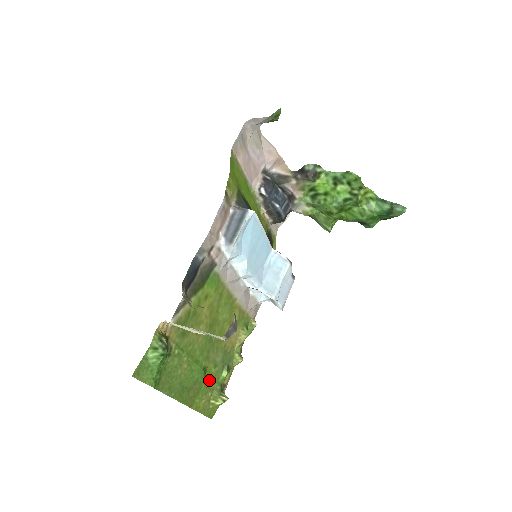
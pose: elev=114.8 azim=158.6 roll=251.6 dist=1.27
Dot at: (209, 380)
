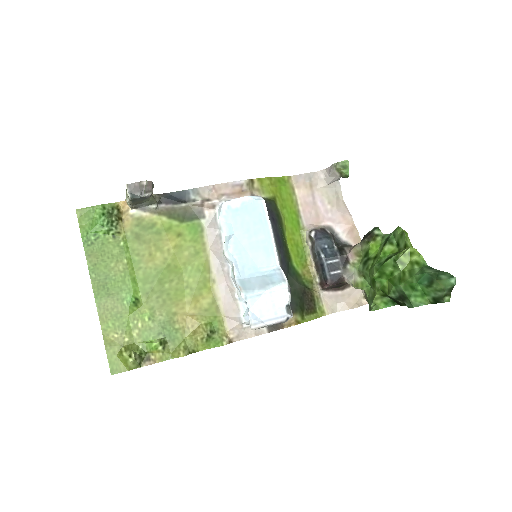
Dot at: (136, 323)
